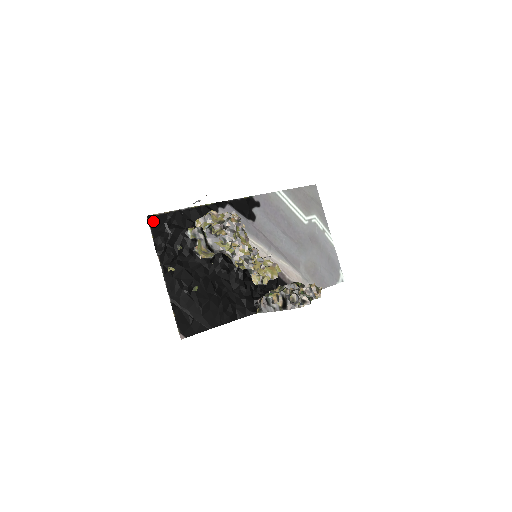
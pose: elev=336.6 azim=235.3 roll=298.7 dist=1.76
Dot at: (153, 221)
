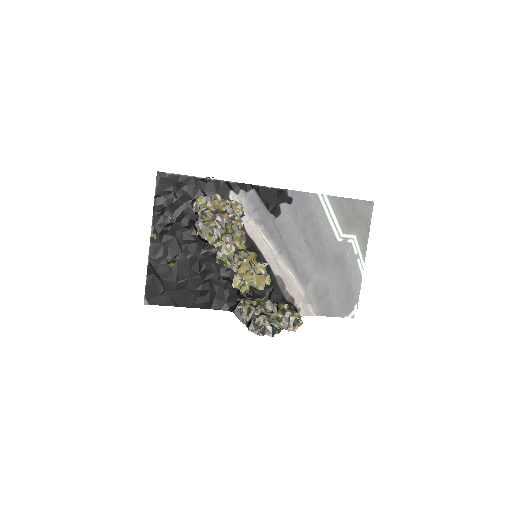
Dot at: (162, 179)
